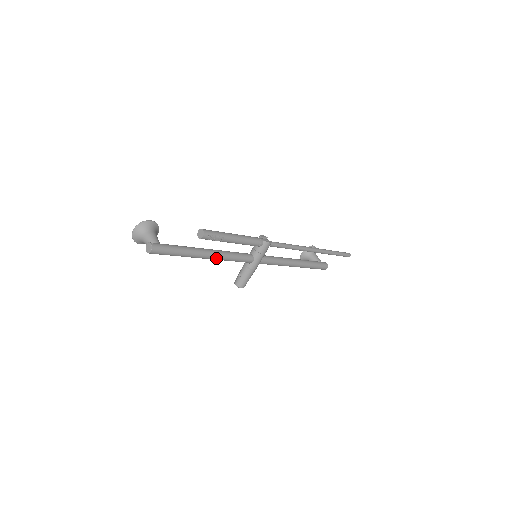
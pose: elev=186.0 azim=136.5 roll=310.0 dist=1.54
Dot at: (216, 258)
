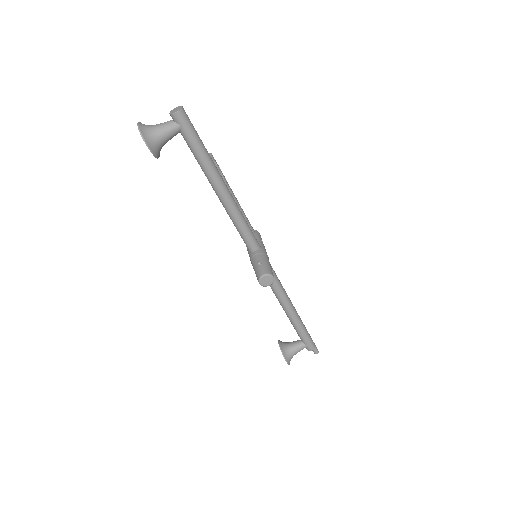
Dot at: (232, 198)
